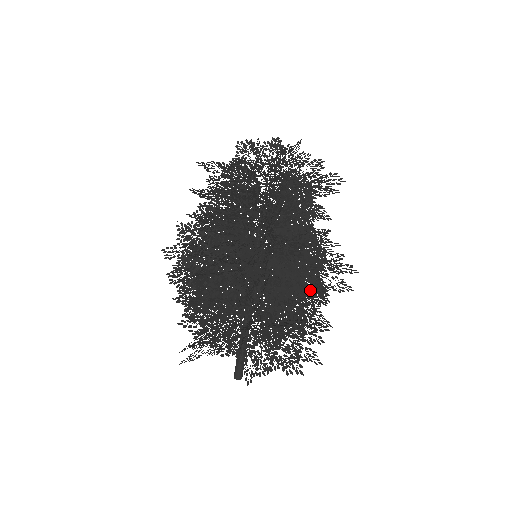
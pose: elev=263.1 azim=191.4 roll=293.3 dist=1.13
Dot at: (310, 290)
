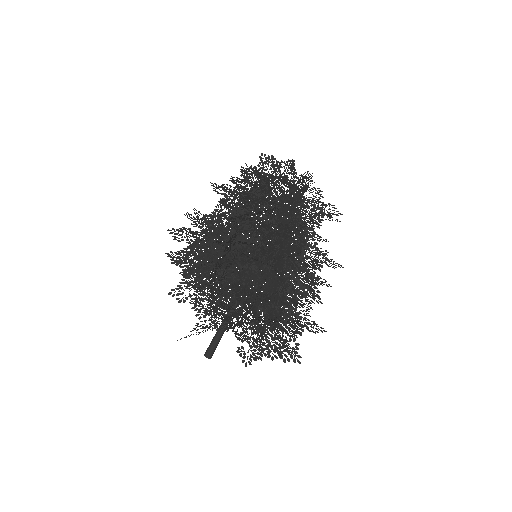
Dot at: occluded
